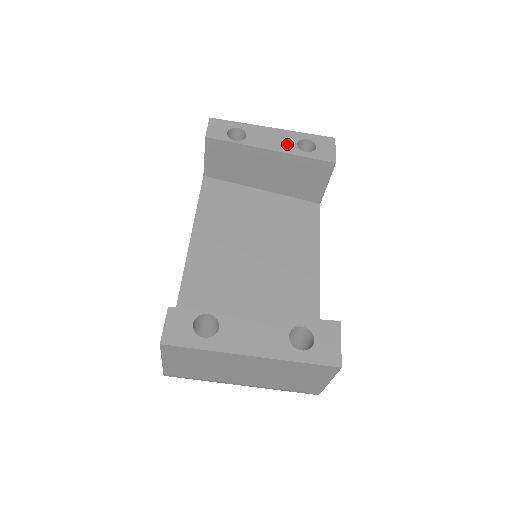
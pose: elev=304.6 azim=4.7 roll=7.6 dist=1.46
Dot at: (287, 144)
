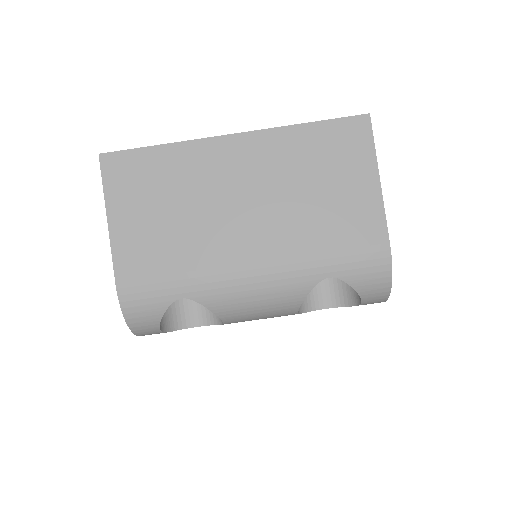
Dot at: occluded
